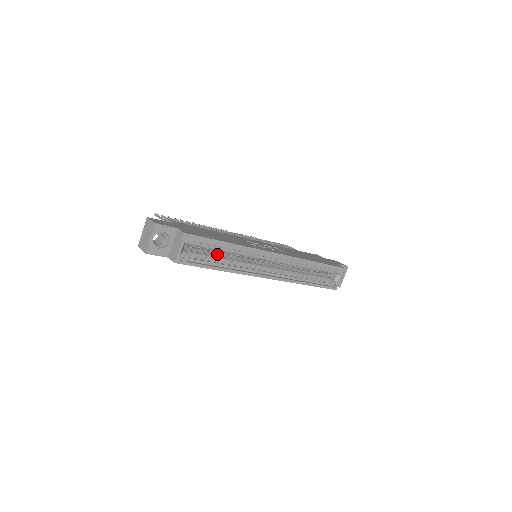
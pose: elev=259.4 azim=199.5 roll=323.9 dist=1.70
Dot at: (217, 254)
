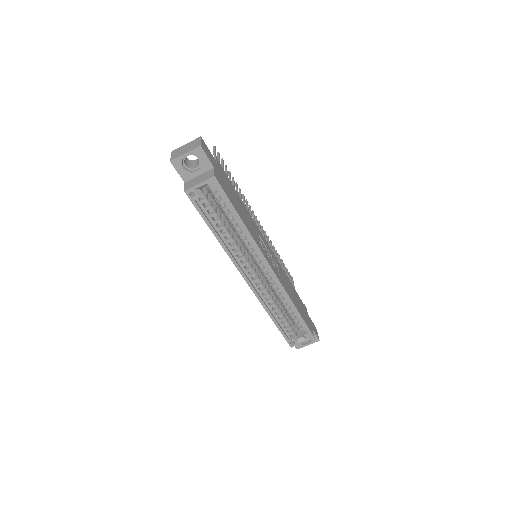
Dot at: (226, 221)
